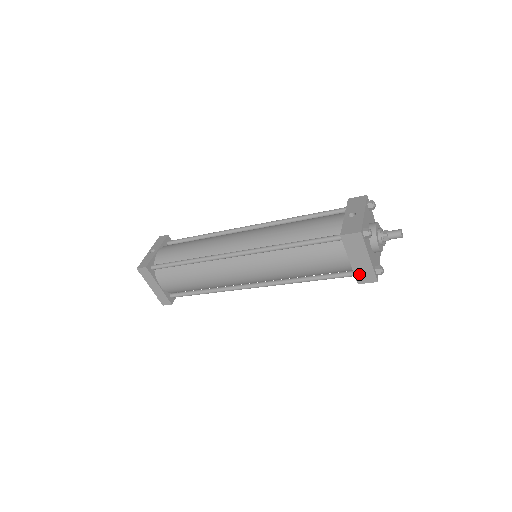
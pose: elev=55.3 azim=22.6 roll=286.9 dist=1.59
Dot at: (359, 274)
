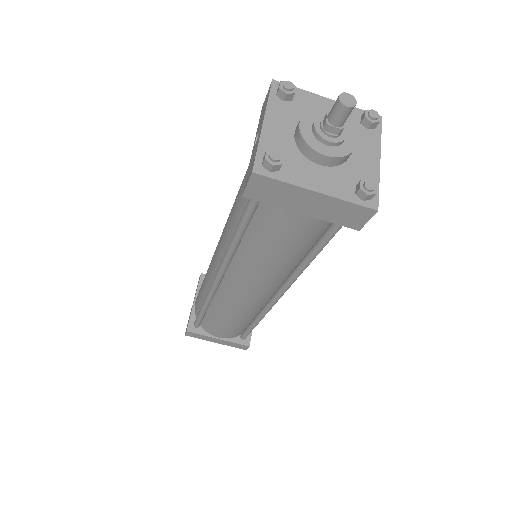
Dot at: (339, 219)
